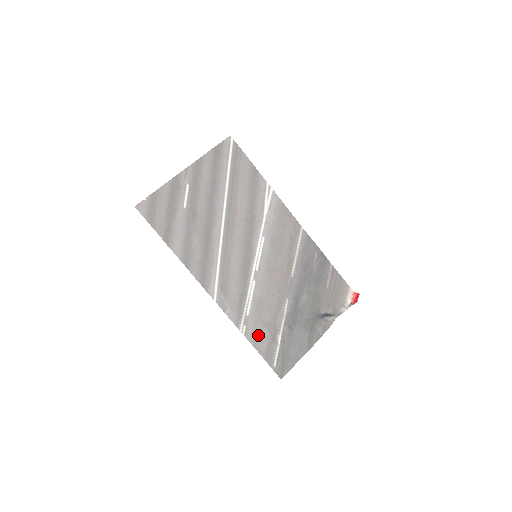
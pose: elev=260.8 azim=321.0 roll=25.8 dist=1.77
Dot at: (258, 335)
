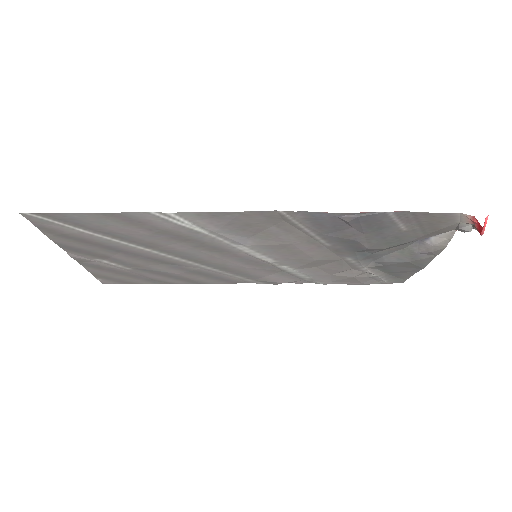
Dot at: (339, 280)
